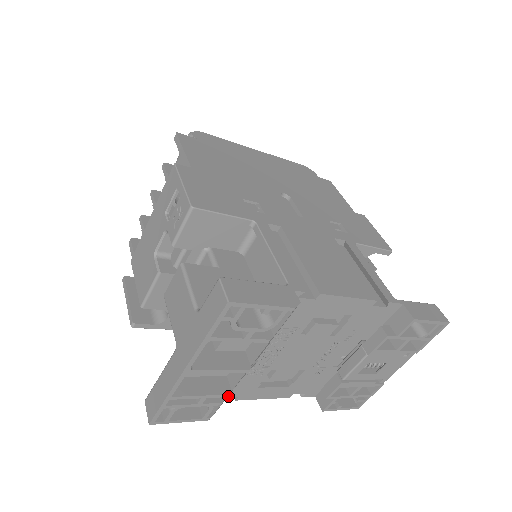
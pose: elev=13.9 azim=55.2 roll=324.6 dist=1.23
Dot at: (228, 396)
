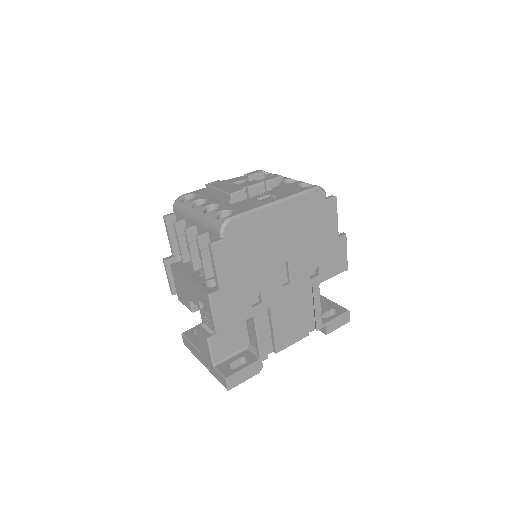
Dot at: occluded
